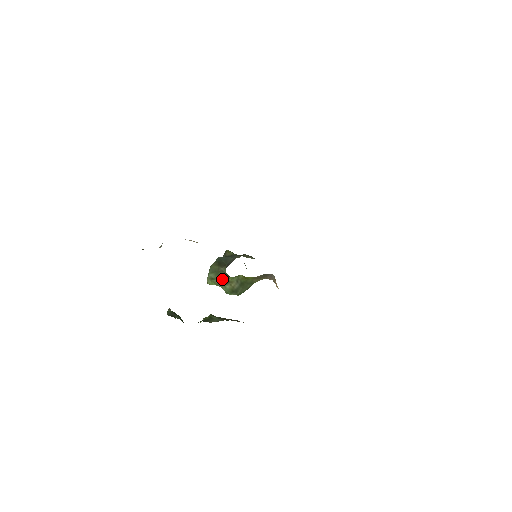
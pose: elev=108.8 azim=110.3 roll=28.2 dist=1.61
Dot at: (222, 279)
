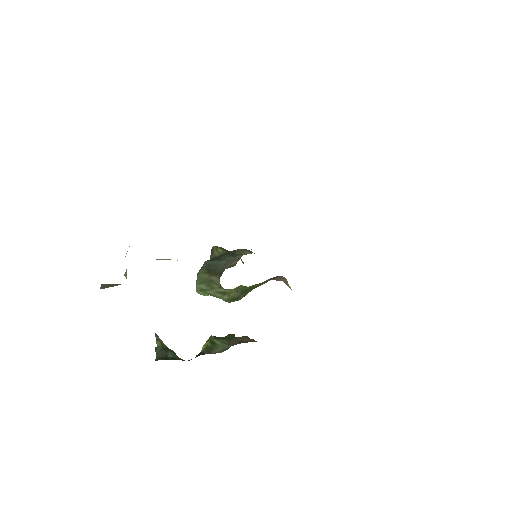
Dot at: (216, 290)
